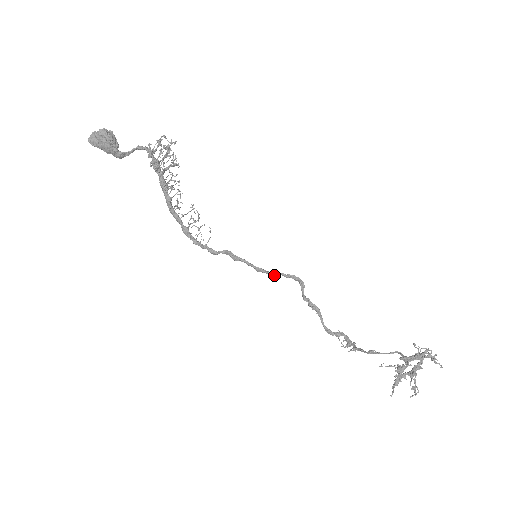
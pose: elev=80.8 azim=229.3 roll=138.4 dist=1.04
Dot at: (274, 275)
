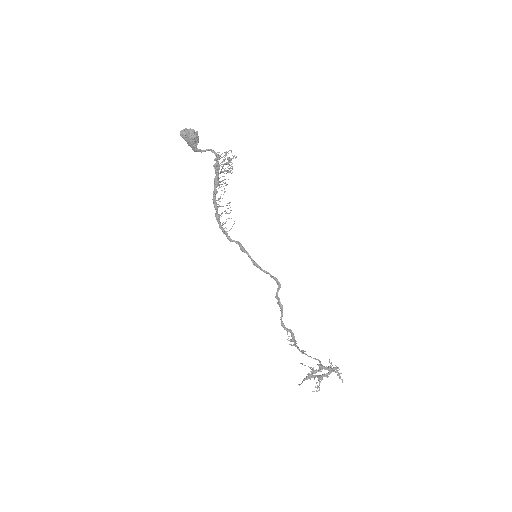
Dot at: (264, 272)
